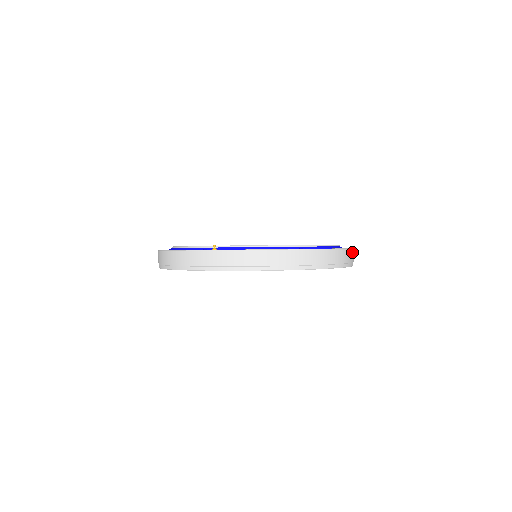
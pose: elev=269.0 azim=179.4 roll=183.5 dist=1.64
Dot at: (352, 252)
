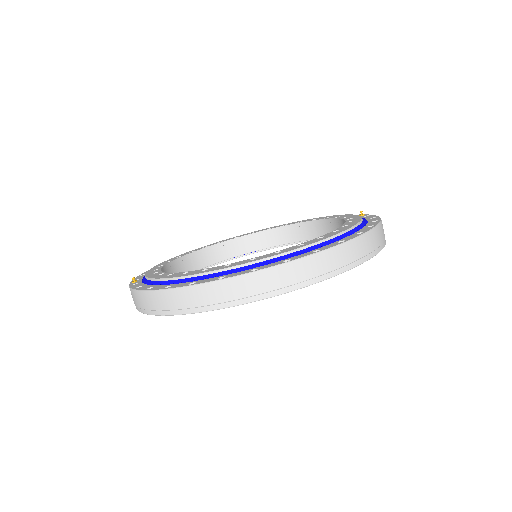
Dot at: (293, 267)
